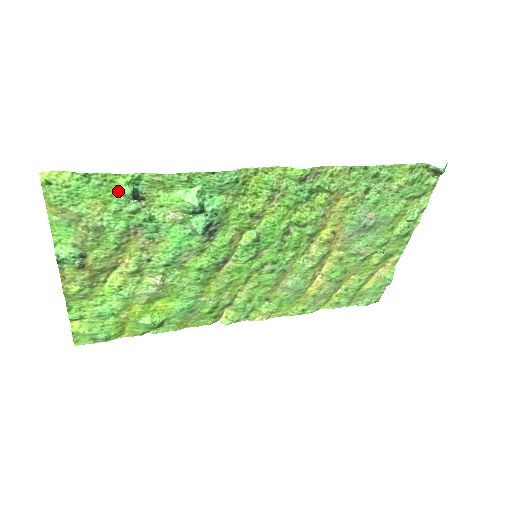
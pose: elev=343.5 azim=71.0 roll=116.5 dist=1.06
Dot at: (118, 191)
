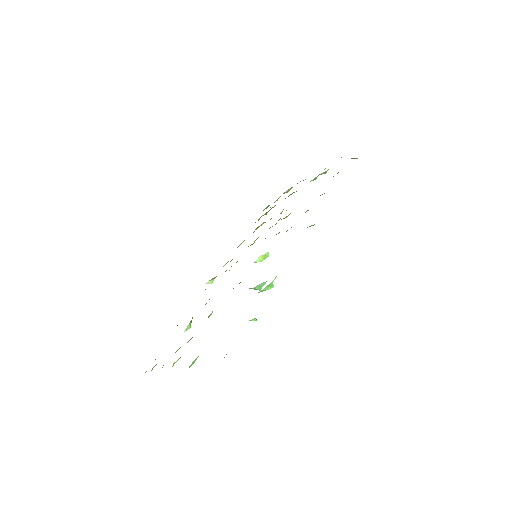
Dot at: occluded
